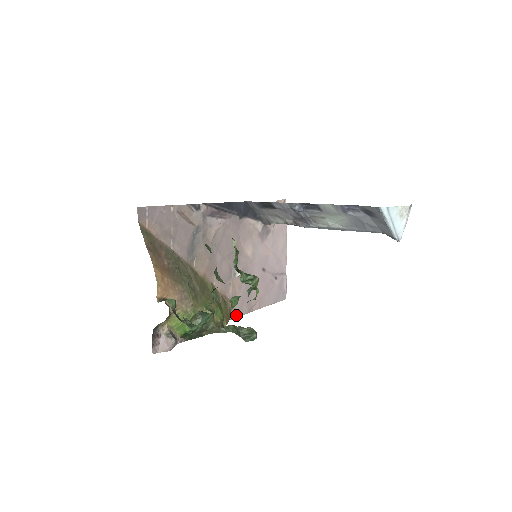
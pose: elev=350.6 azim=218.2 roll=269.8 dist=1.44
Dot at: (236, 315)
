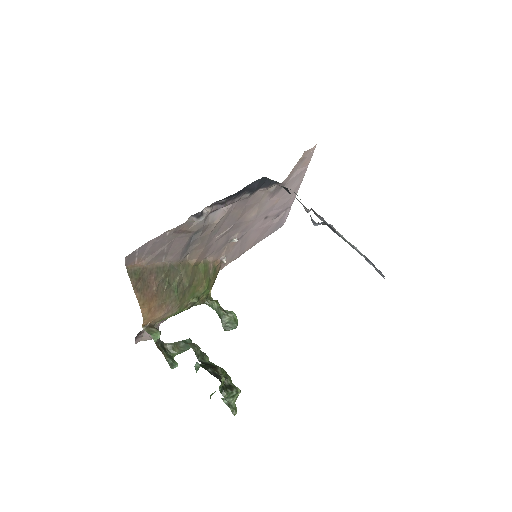
Dot at: (225, 265)
